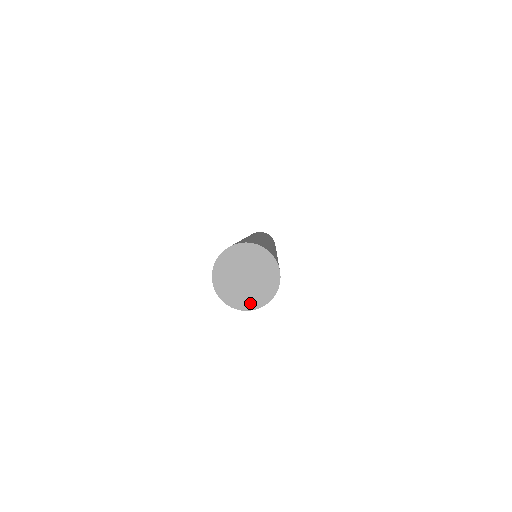
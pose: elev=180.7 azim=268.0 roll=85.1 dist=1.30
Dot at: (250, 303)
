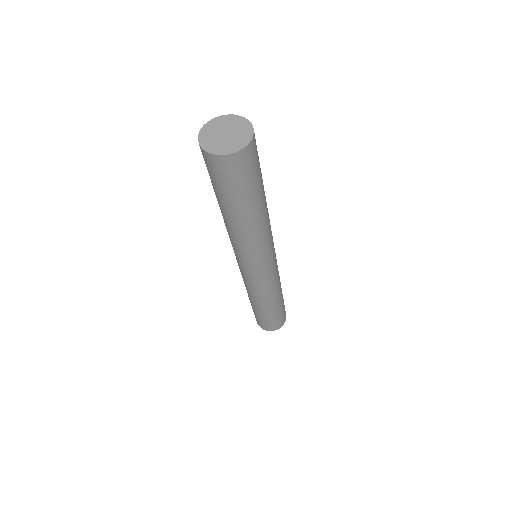
Dot at: (229, 149)
